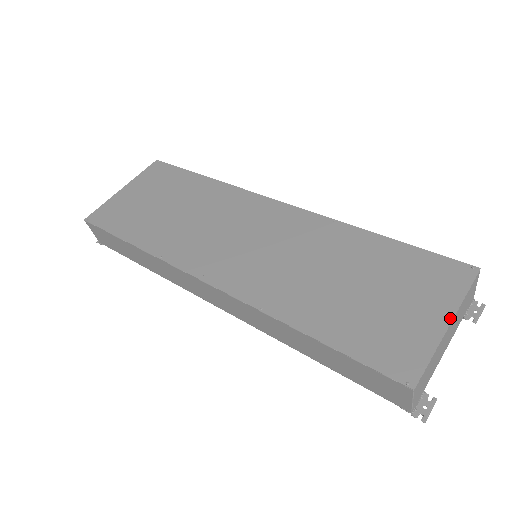
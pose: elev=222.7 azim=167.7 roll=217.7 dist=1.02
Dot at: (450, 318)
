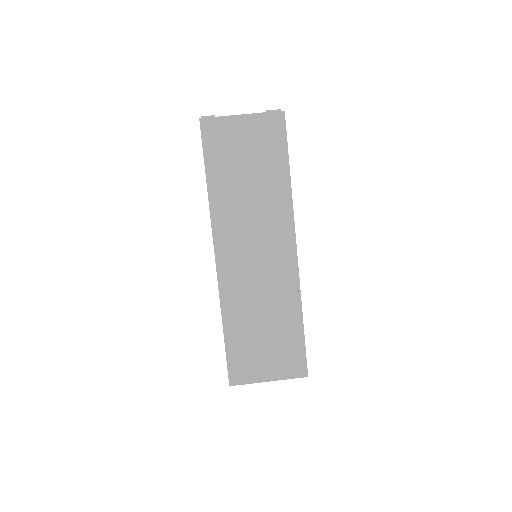
Dot at: (272, 380)
